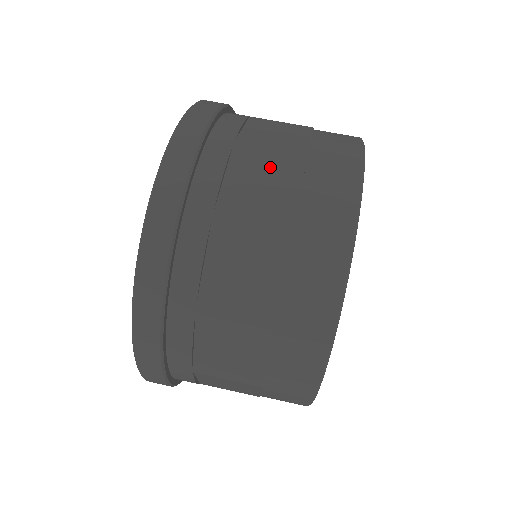
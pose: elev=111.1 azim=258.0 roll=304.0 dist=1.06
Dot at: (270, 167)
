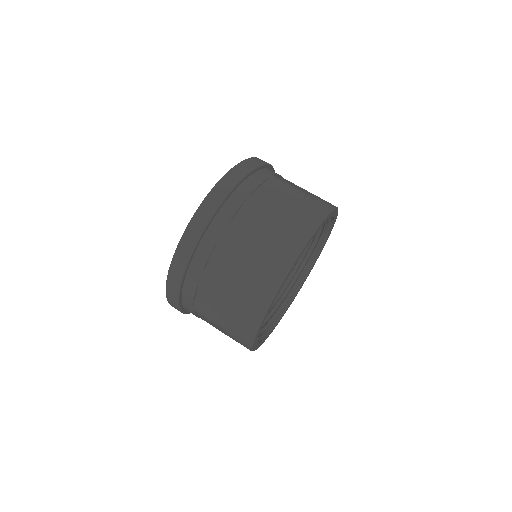
Dot at: (262, 217)
